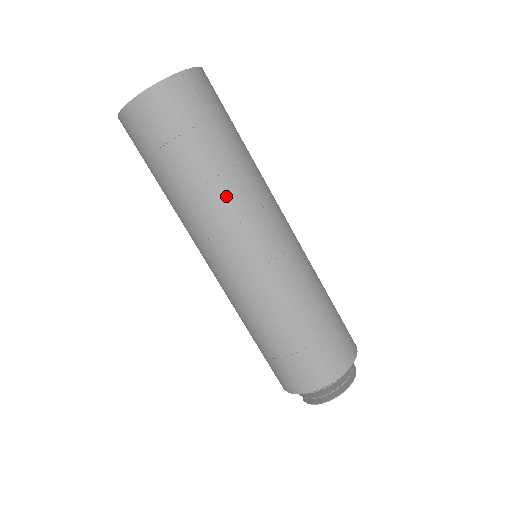
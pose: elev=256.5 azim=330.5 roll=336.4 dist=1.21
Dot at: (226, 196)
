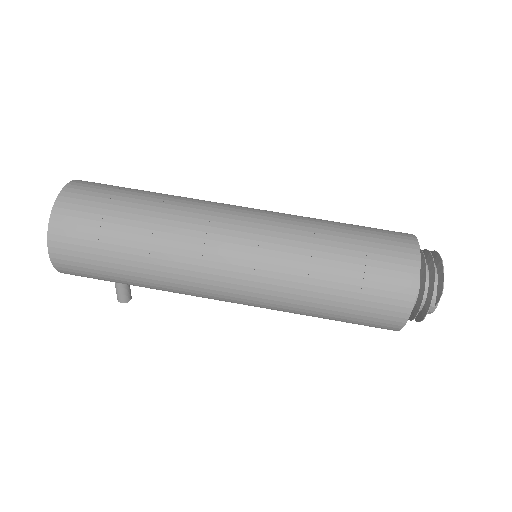
Dot at: (191, 198)
